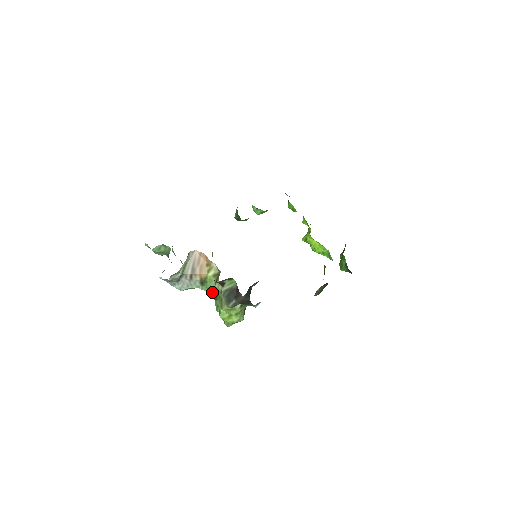
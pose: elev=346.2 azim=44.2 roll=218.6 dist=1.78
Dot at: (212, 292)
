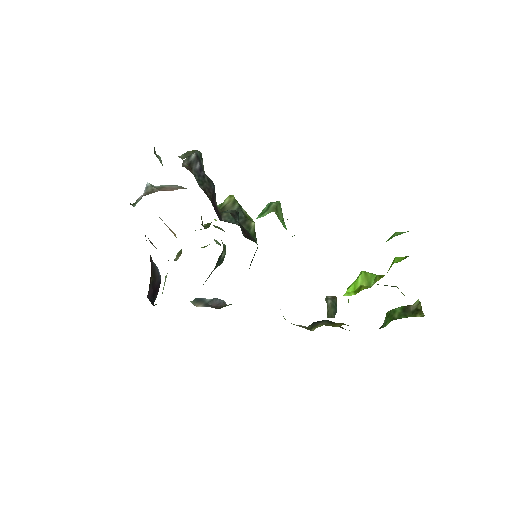
Dot at: occluded
